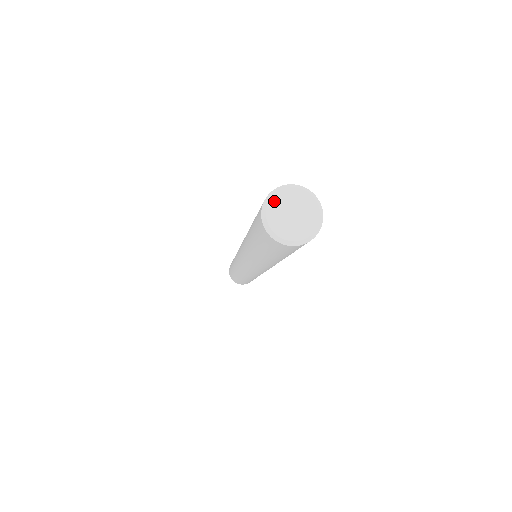
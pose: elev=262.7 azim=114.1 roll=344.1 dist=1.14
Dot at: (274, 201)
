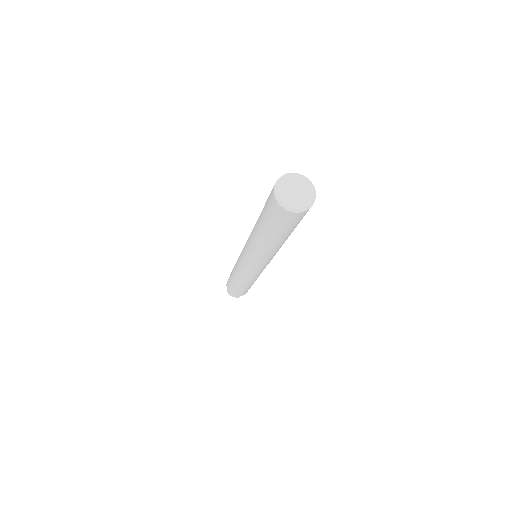
Dot at: (283, 182)
